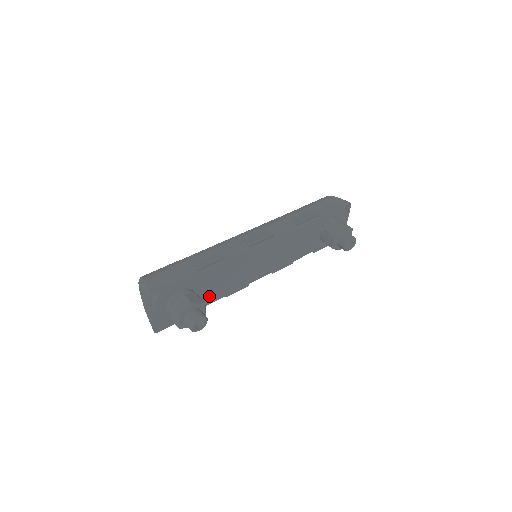
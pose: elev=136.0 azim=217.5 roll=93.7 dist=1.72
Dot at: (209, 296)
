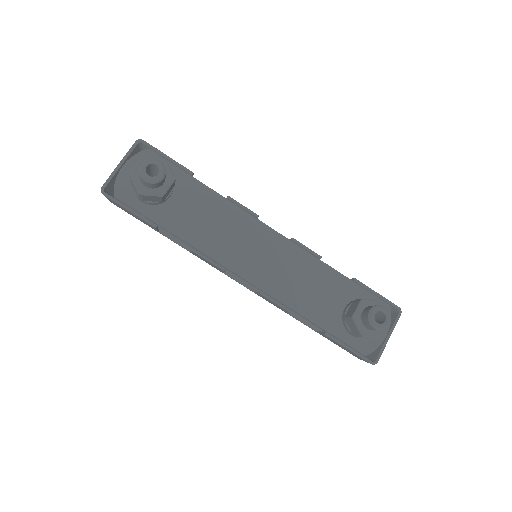
Dot at: (180, 221)
